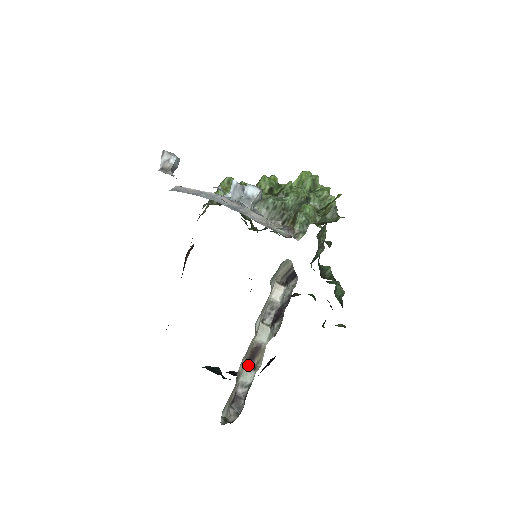
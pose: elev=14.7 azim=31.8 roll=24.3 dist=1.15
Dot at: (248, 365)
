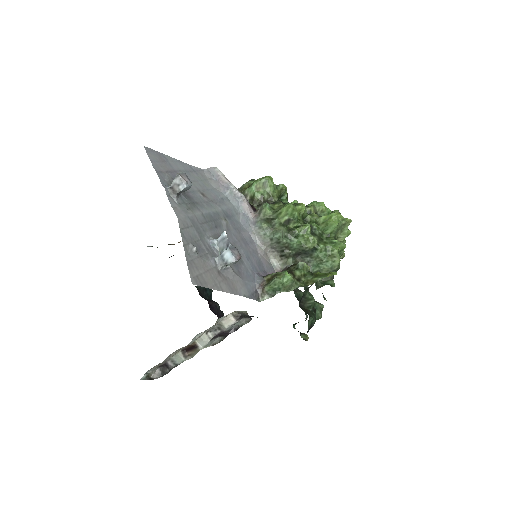
Dot at: (182, 352)
